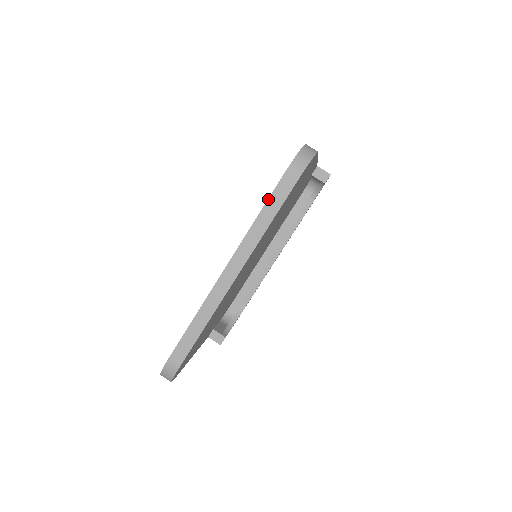
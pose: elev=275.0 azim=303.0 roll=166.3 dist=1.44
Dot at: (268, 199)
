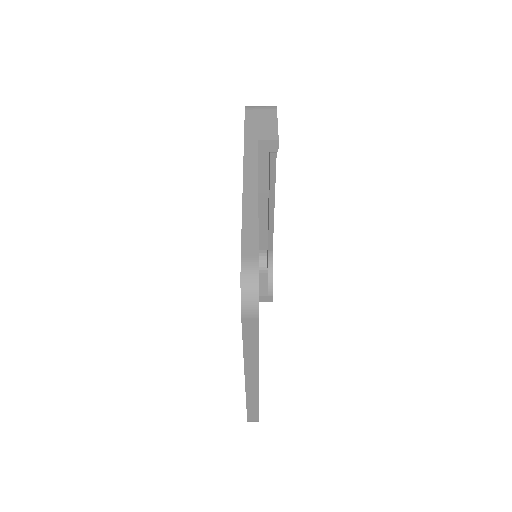
Dot at: (242, 338)
